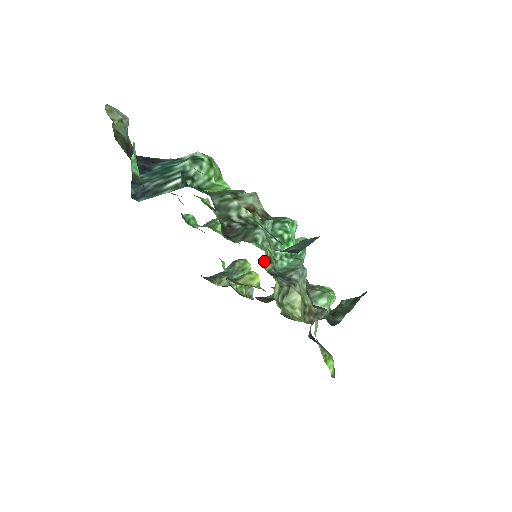
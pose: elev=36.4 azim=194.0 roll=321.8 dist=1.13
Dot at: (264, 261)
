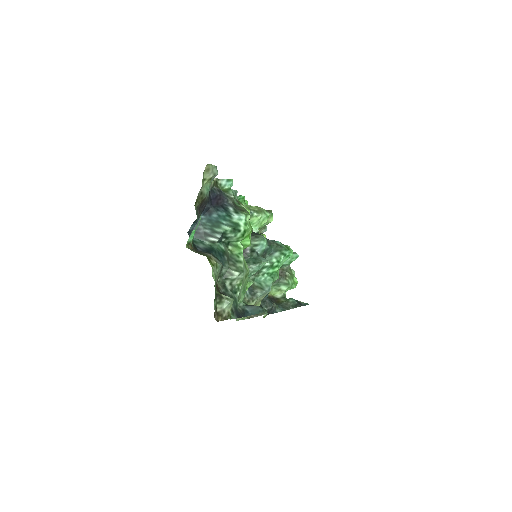
Dot at: occluded
